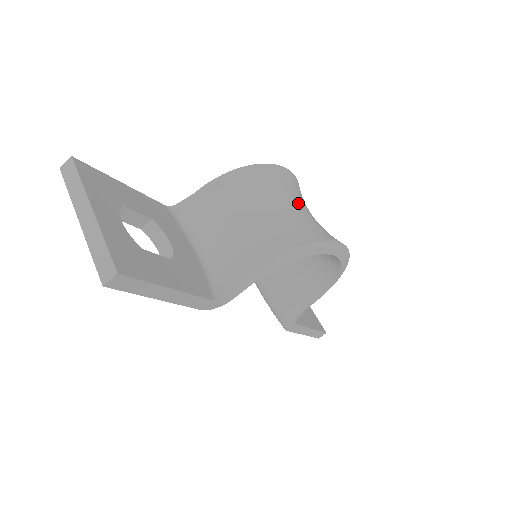
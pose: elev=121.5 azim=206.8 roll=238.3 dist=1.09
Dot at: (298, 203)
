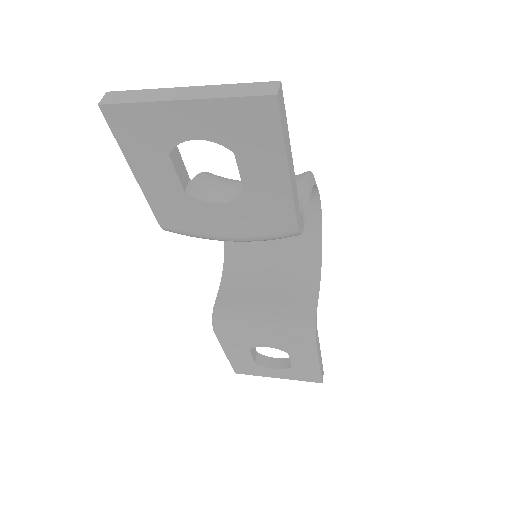
Dot at: occluded
